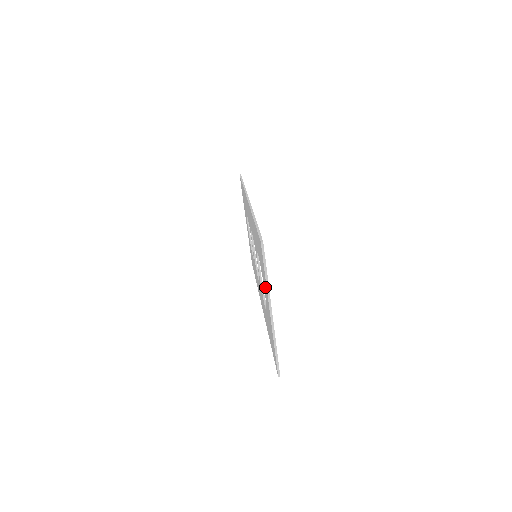
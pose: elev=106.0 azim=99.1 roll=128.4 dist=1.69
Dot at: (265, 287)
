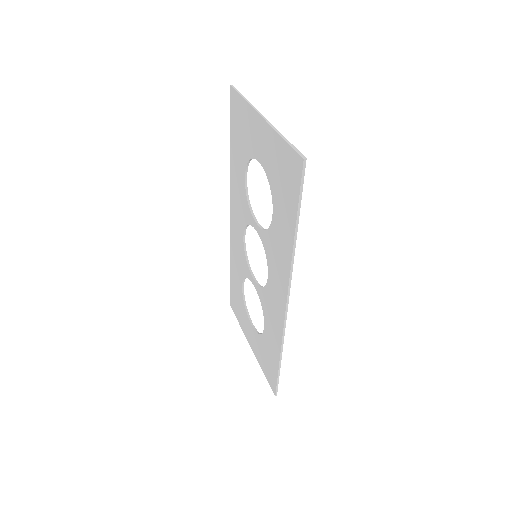
Dot at: (251, 127)
